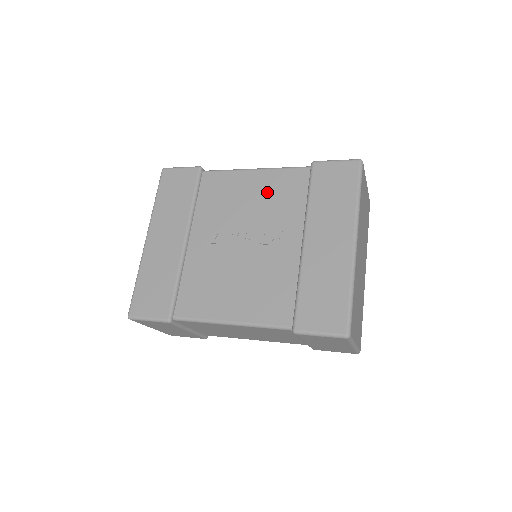
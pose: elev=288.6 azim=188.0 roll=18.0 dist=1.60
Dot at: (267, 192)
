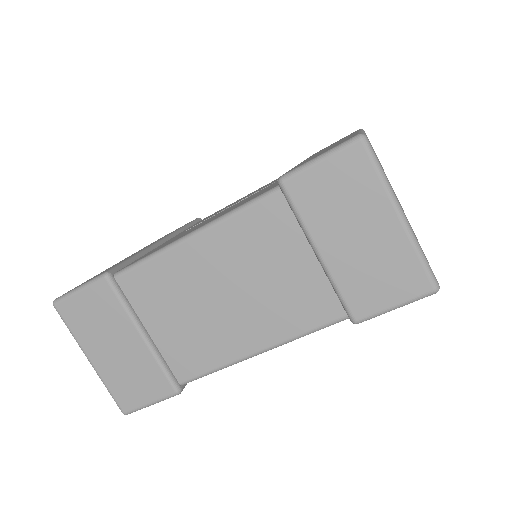
Dot at: occluded
